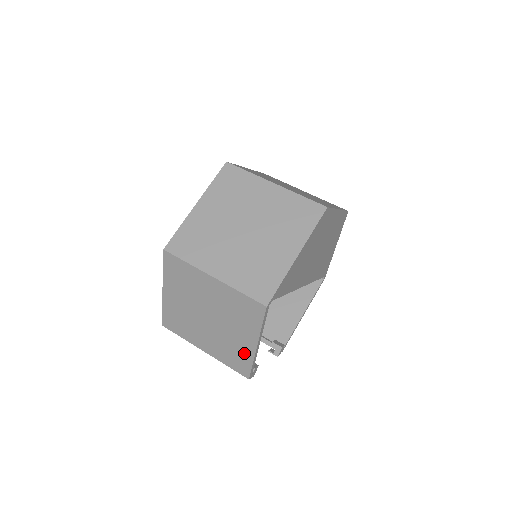
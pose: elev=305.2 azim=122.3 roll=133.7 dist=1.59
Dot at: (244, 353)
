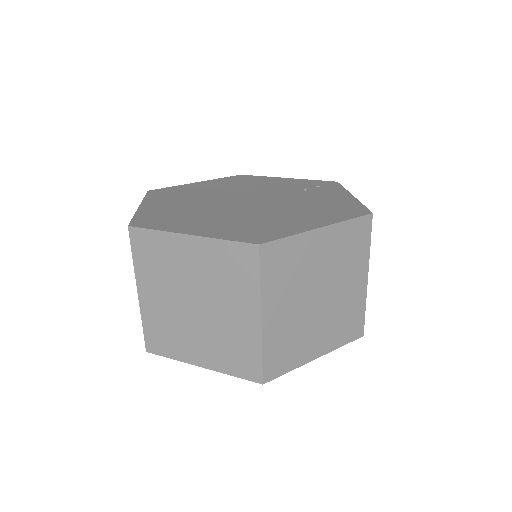
Dot at: occluded
